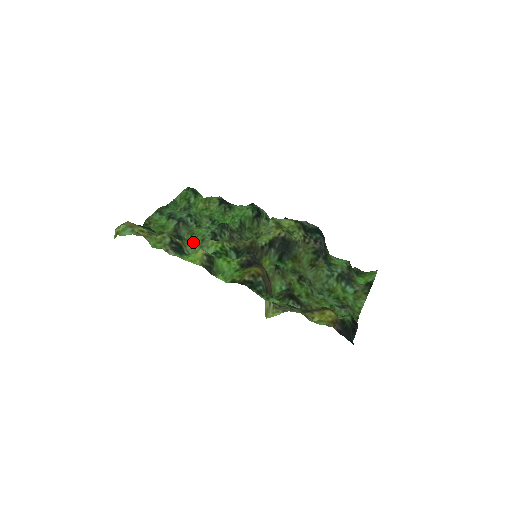
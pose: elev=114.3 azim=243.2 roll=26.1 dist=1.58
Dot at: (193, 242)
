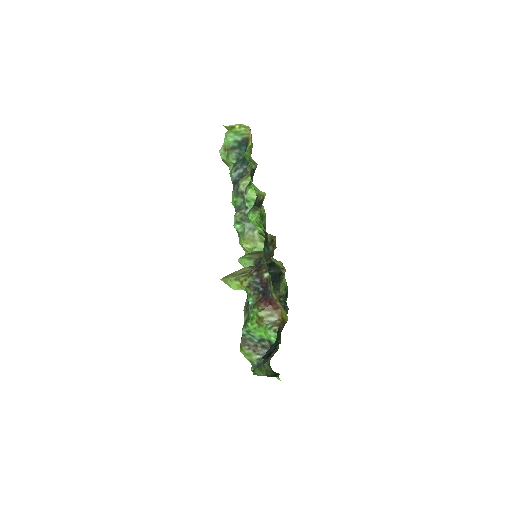
Dot at: occluded
